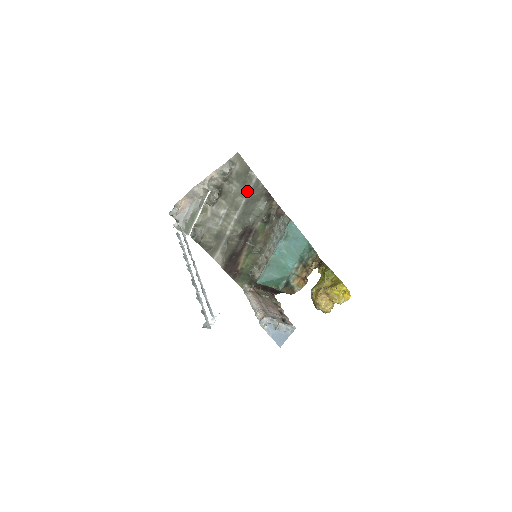
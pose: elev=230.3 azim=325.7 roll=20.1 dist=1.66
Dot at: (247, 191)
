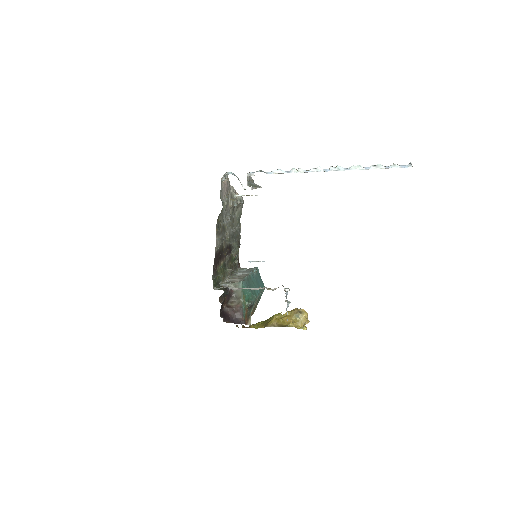
Dot at: (237, 227)
